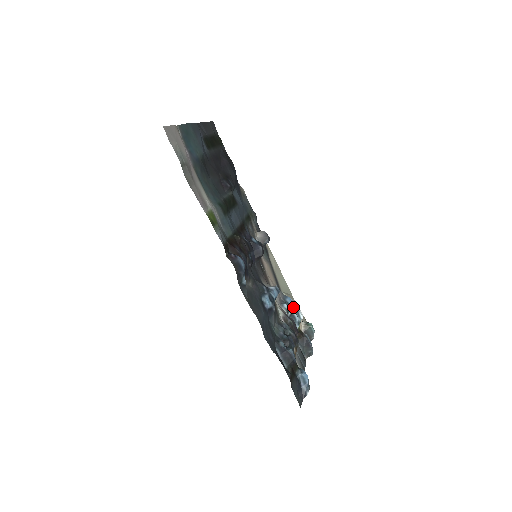
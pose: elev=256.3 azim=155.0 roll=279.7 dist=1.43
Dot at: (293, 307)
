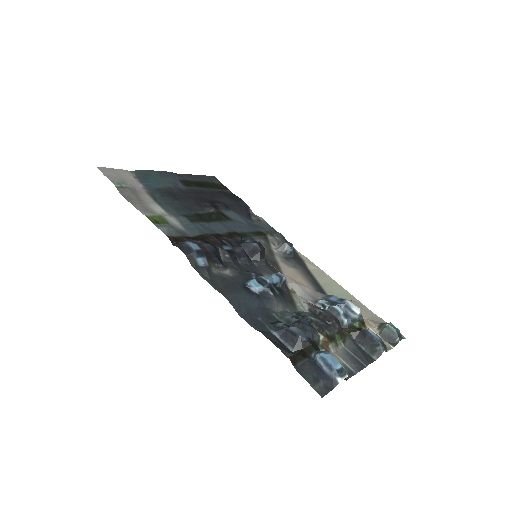
Dot at: (339, 303)
